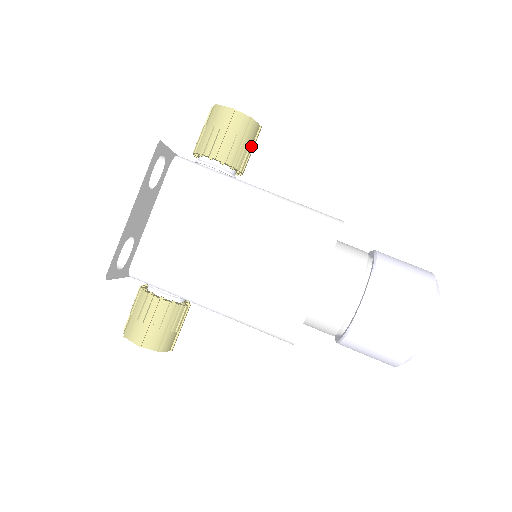
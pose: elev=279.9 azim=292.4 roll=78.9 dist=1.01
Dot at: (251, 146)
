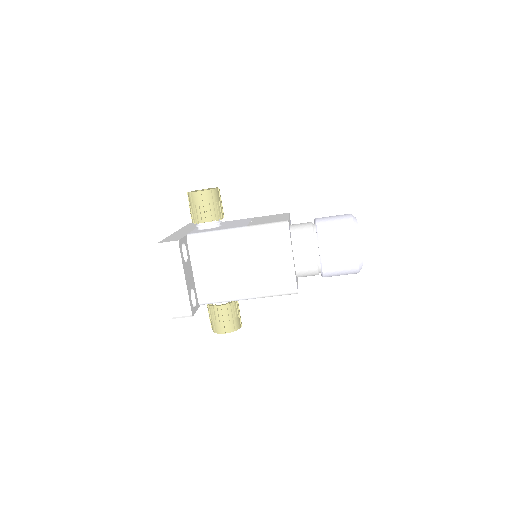
Dot at: (220, 202)
